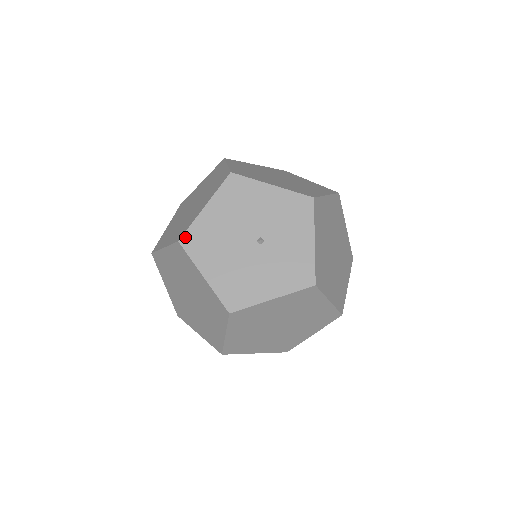
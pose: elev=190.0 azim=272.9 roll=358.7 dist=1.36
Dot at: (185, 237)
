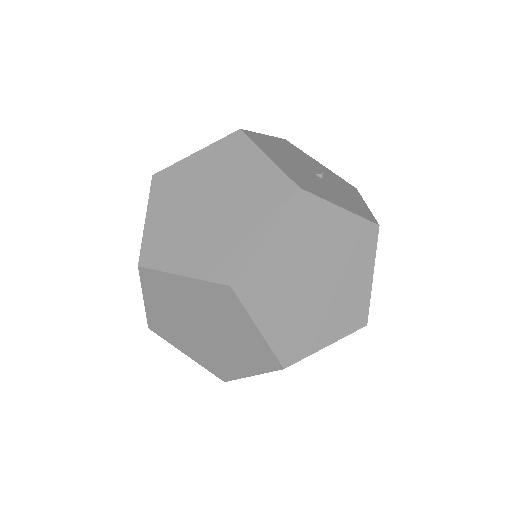
Dot at: (247, 132)
